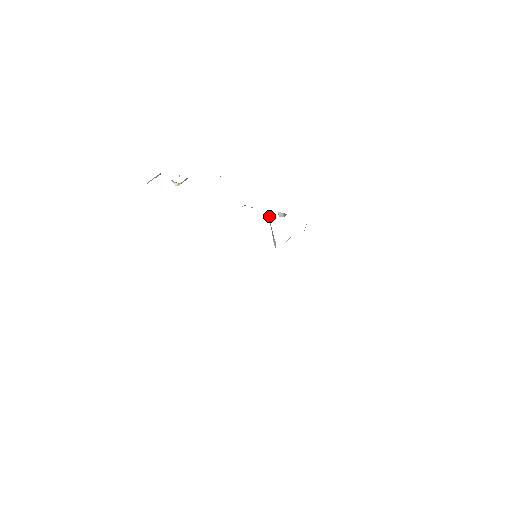
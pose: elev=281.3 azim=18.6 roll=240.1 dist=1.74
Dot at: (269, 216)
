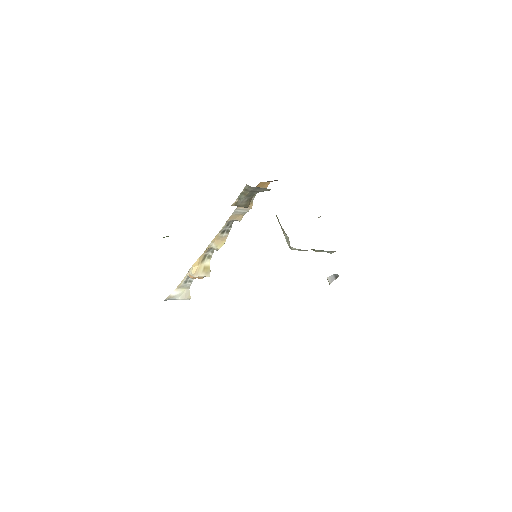
Dot at: occluded
